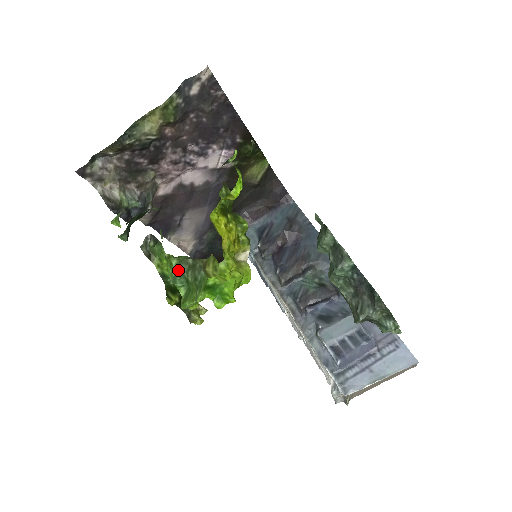
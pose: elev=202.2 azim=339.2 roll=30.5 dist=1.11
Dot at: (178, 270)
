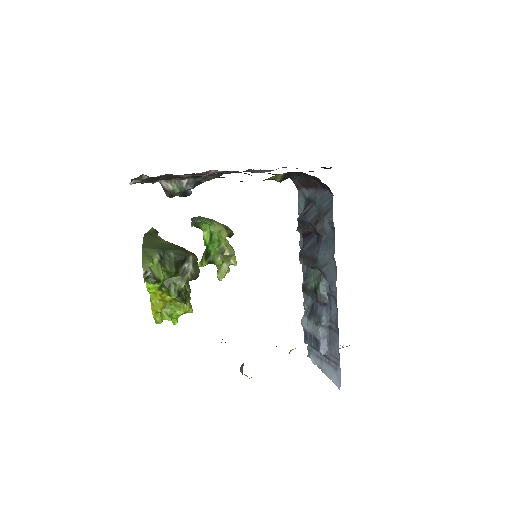
Dot at: occluded
